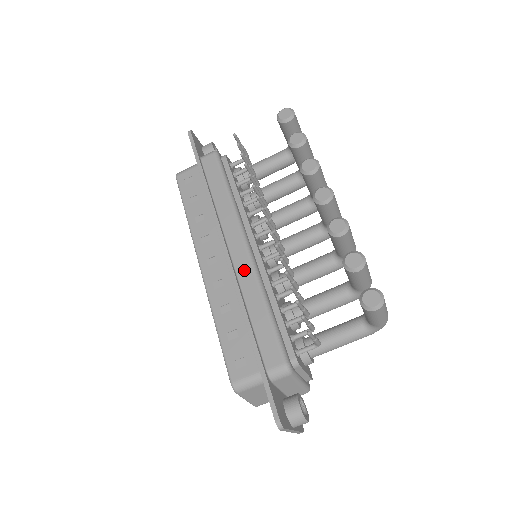
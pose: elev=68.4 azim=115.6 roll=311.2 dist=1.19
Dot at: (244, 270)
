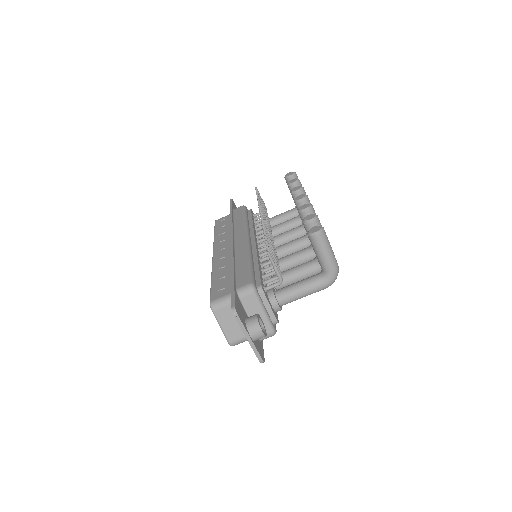
Dot at: (241, 248)
